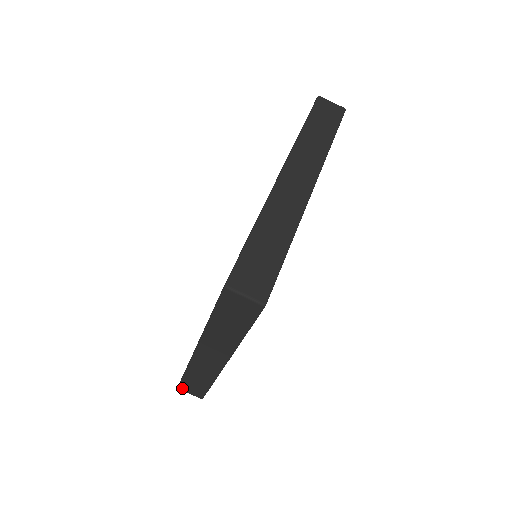
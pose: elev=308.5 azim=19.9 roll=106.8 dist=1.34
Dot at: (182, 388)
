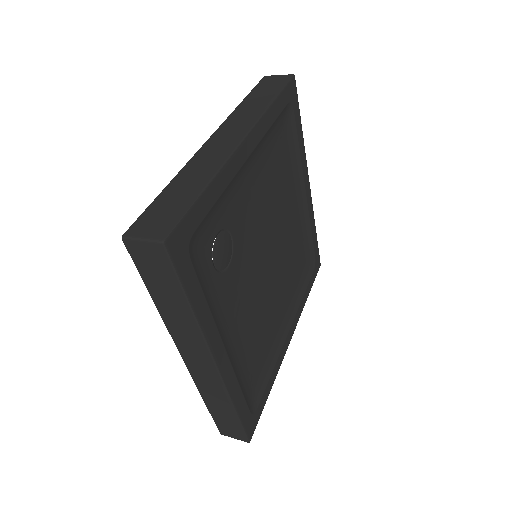
Dot at: (223, 432)
